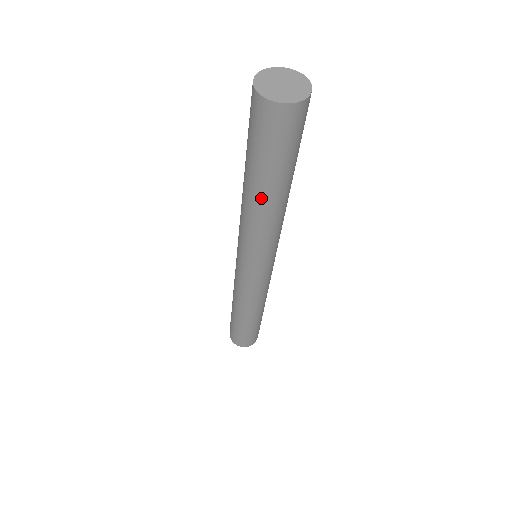
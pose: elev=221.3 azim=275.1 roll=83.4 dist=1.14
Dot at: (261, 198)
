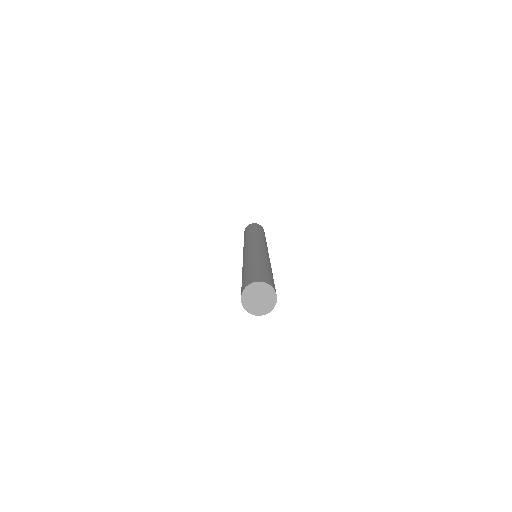
Dot at: occluded
